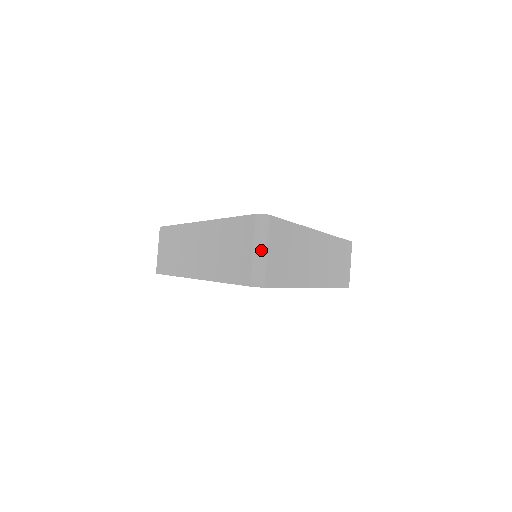
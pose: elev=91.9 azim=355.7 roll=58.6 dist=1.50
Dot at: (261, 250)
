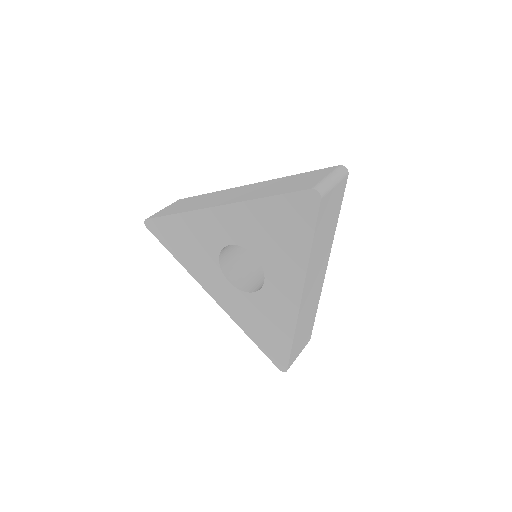
Dot at: (334, 179)
